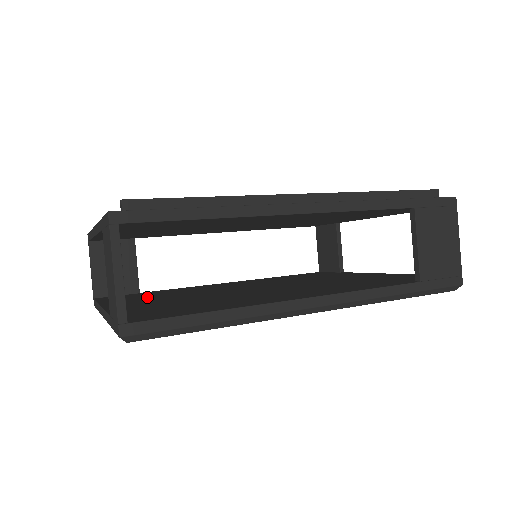
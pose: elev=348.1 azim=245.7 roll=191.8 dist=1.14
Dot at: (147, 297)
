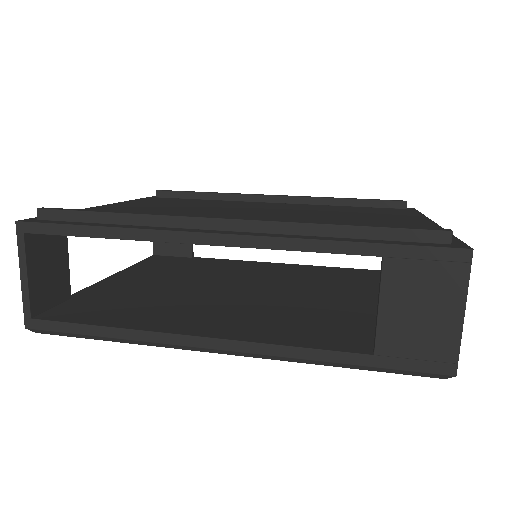
Dot at: (169, 270)
